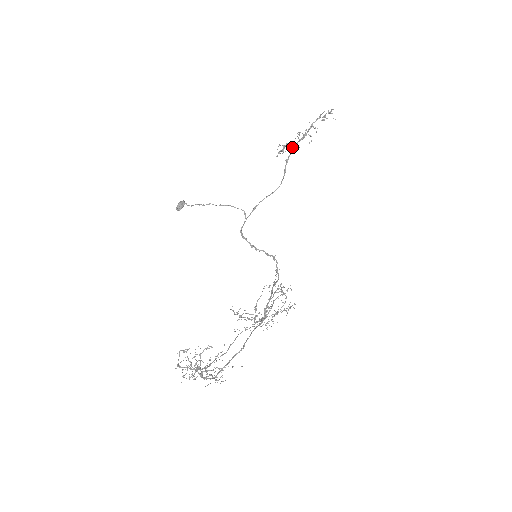
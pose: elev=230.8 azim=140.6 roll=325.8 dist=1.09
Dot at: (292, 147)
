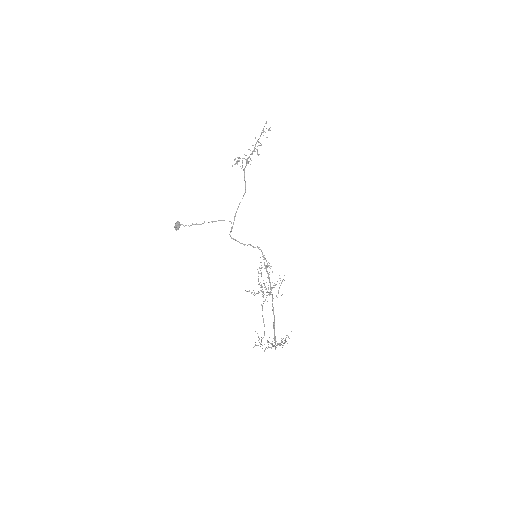
Dot at: (246, 160)
